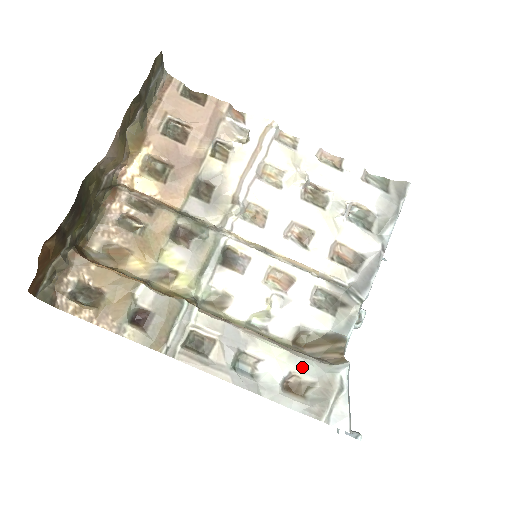
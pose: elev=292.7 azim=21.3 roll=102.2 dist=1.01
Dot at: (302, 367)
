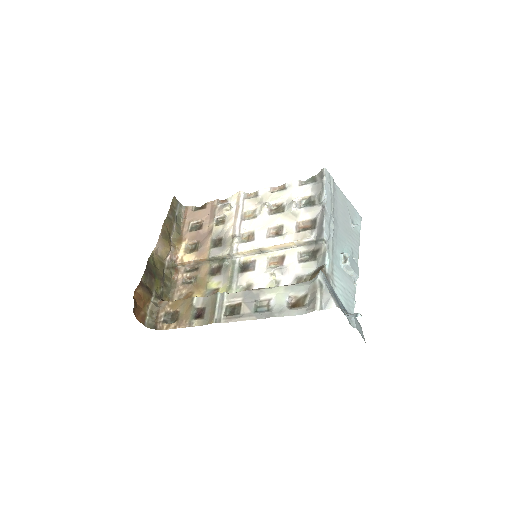
Dot at: (295, 290)
